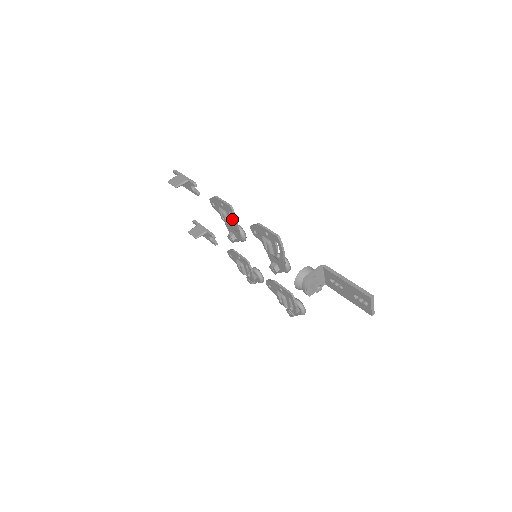
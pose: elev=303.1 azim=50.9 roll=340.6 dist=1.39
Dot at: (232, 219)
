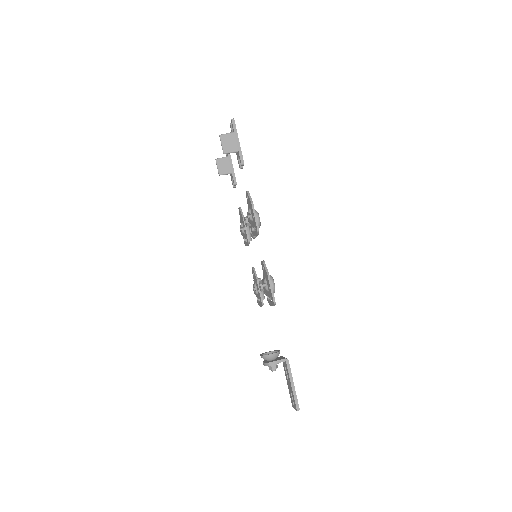
Dot at: occluded
